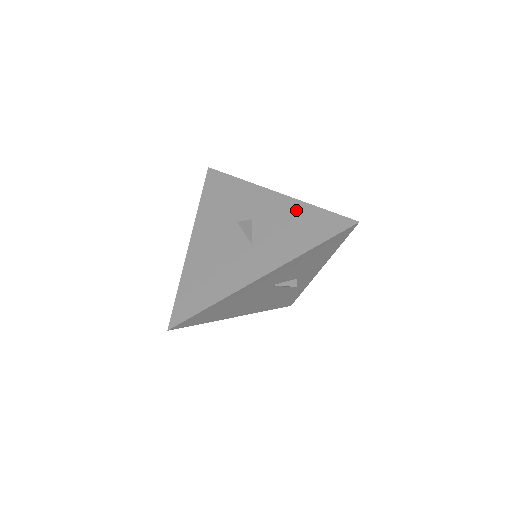
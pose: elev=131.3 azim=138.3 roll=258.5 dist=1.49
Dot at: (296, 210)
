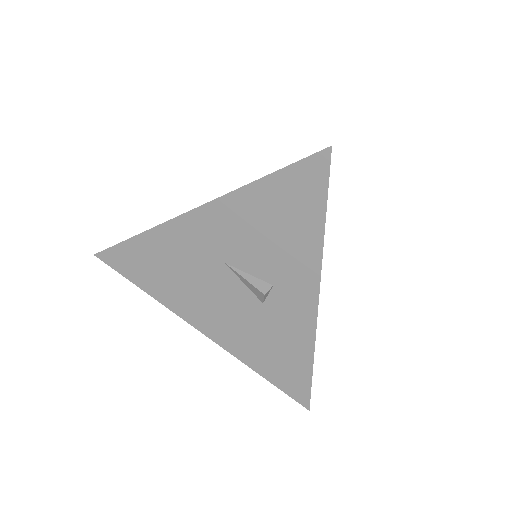
Dot at: occluded
